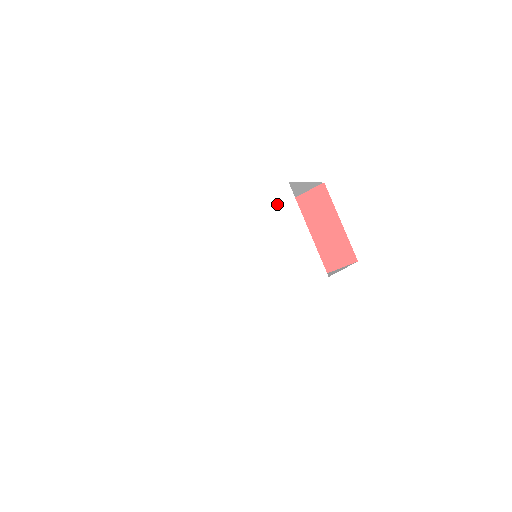
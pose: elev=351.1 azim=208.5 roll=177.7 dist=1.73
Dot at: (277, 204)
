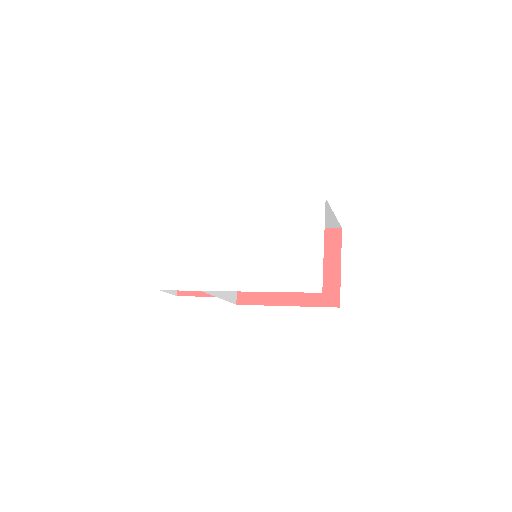
Dot at: (306, 212)
